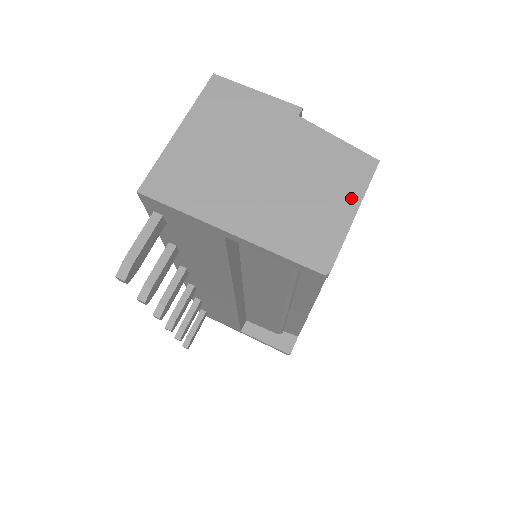
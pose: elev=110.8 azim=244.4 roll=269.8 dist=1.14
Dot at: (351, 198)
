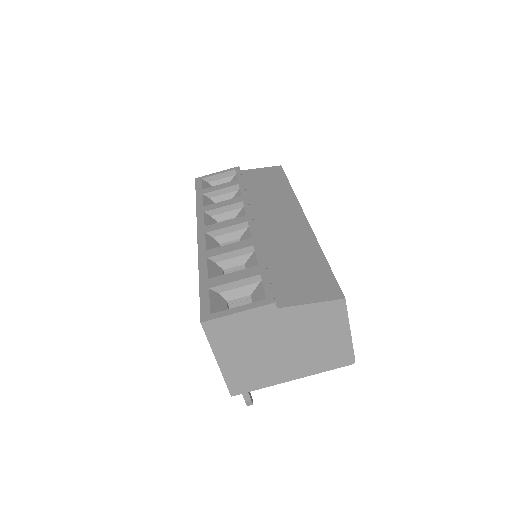
Dot at: (343, 327)
